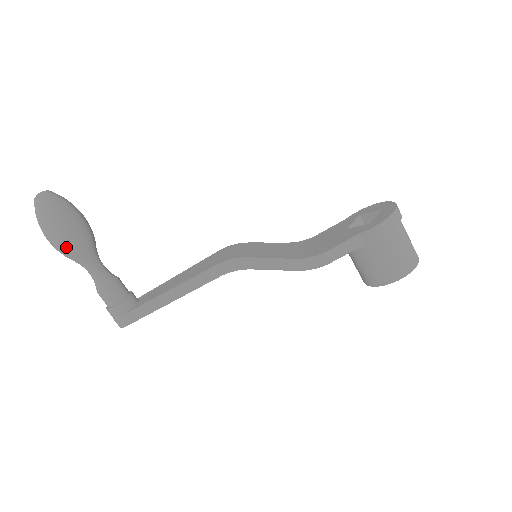
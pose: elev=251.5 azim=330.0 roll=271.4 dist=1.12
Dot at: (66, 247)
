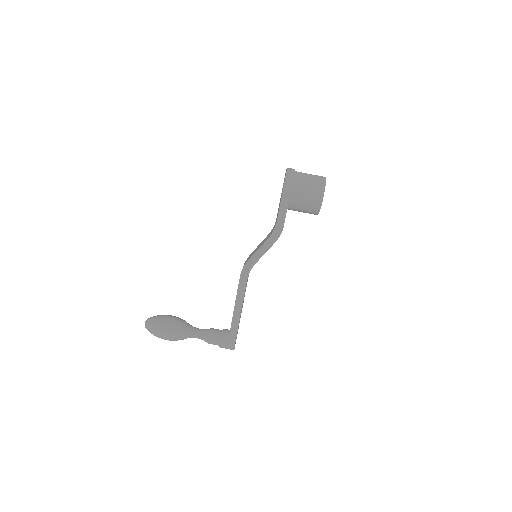
Dot at: (175, 335)
